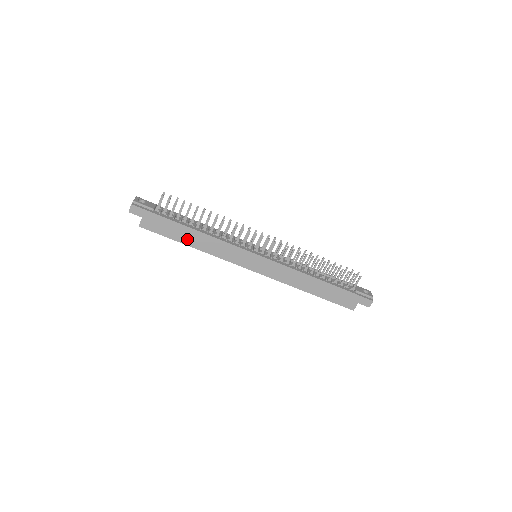
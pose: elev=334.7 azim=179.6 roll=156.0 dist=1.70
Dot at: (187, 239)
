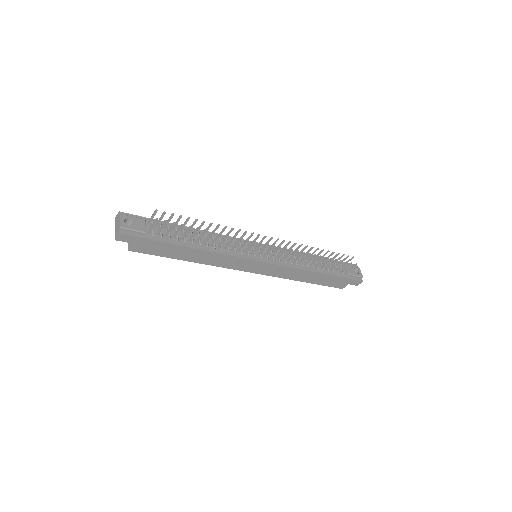
Dot at: (185, 256)
